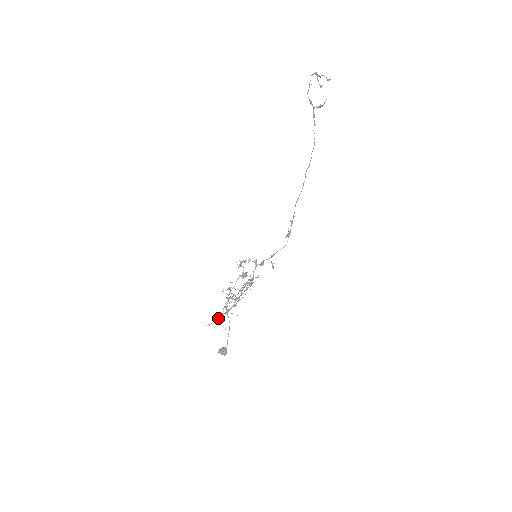
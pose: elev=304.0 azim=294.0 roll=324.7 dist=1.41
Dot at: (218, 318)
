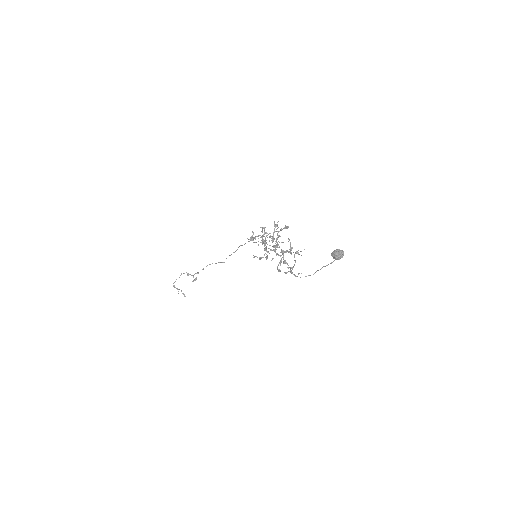
Dot at: (290, 250)
